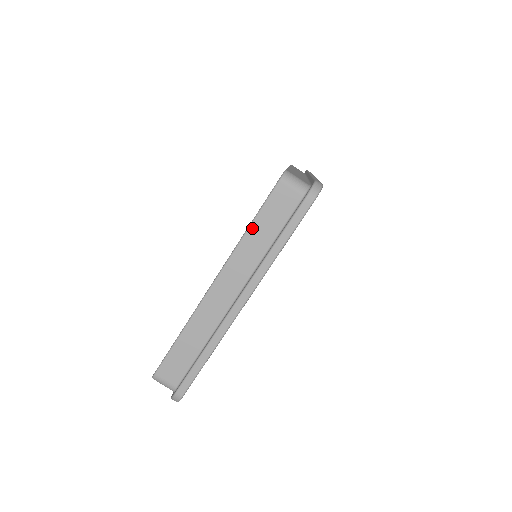
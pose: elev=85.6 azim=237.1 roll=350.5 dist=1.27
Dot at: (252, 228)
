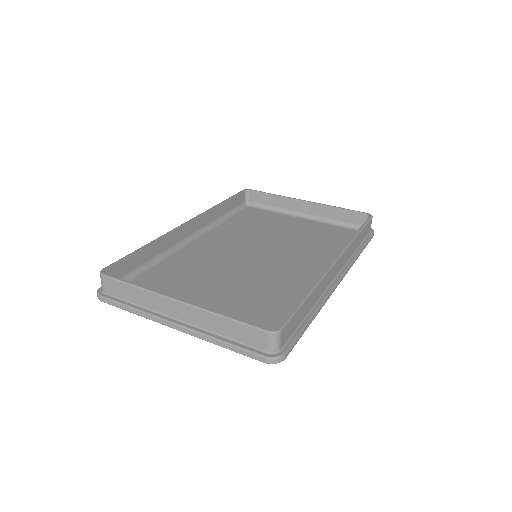
Dot at: (227, 320)
